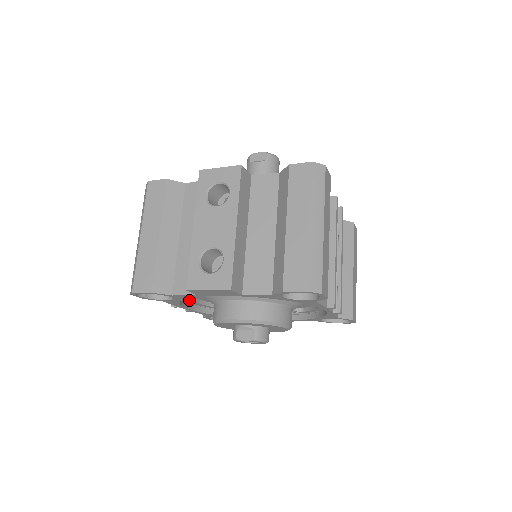
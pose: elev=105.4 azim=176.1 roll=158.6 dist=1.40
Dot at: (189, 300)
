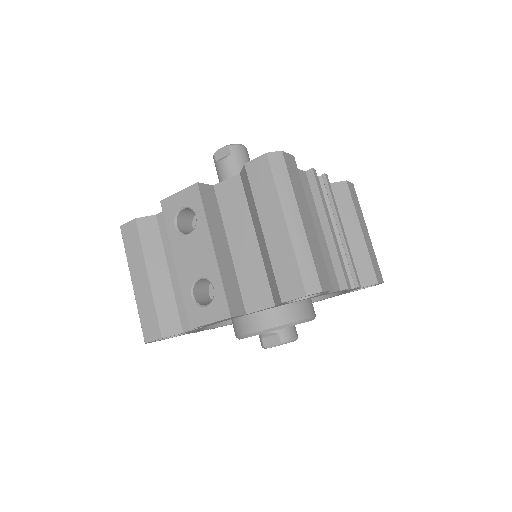
Dot at: occluded
